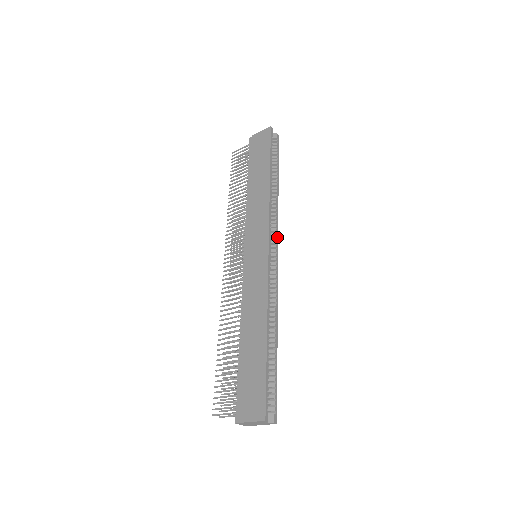
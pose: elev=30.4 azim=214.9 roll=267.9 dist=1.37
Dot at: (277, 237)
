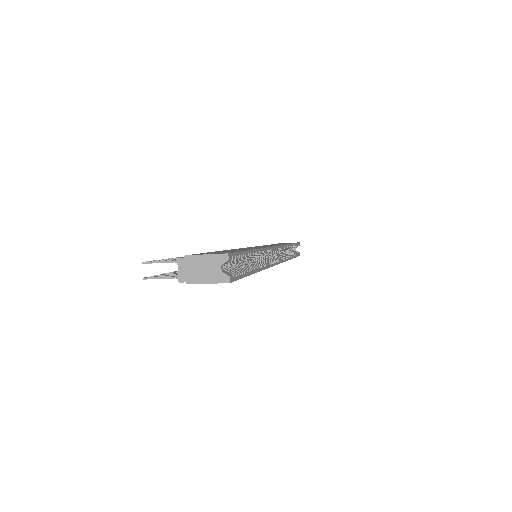
Dot at: (282, 261)
